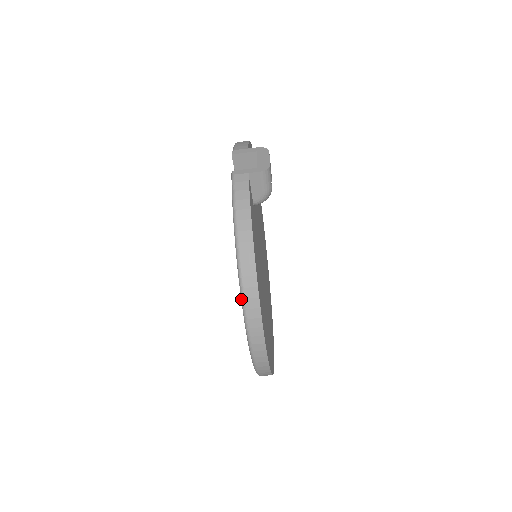
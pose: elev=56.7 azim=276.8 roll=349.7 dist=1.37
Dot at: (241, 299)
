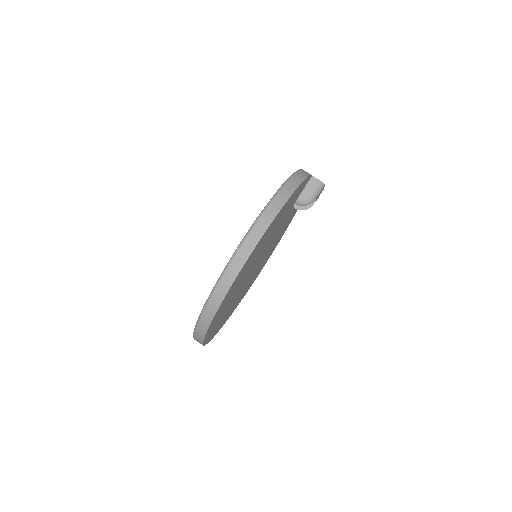
Dot at: (271, 199)
